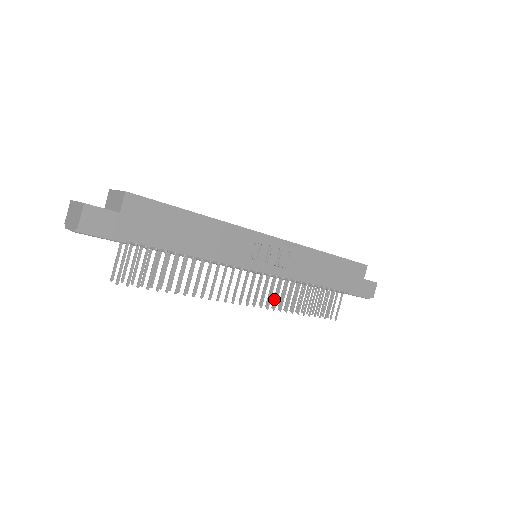
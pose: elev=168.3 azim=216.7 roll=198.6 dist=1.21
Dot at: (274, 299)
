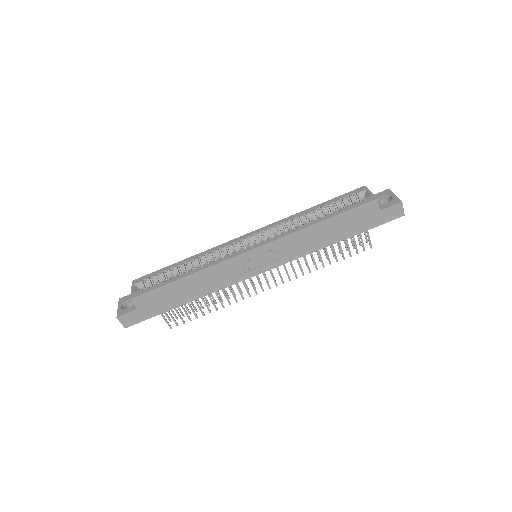
Dot at: (298, 264)
